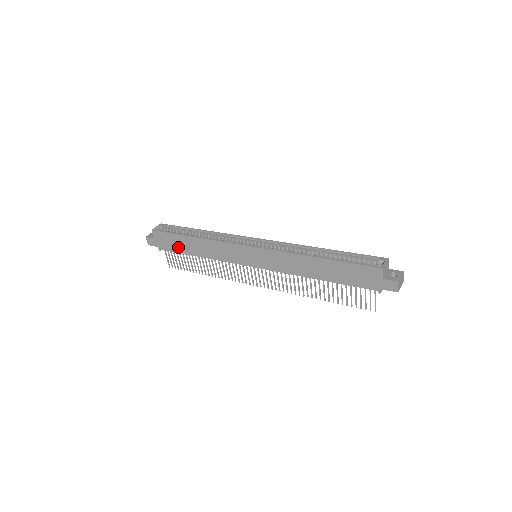
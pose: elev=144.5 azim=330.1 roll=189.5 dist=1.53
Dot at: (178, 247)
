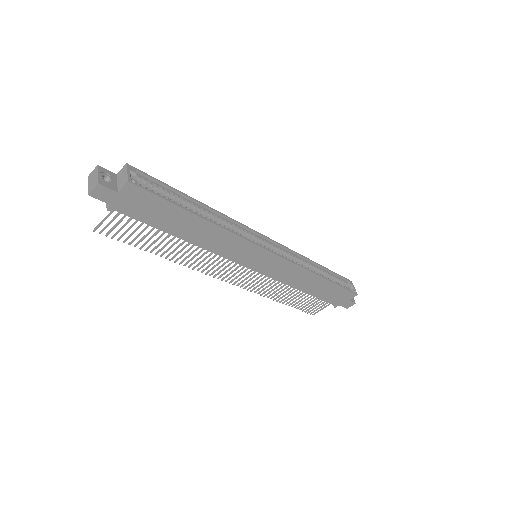
Dot at: (158, 219)
